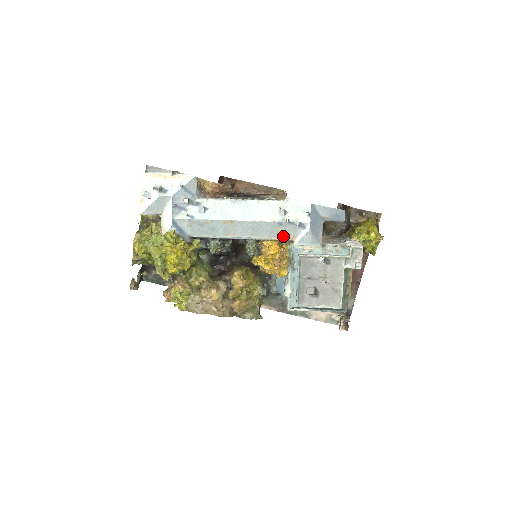
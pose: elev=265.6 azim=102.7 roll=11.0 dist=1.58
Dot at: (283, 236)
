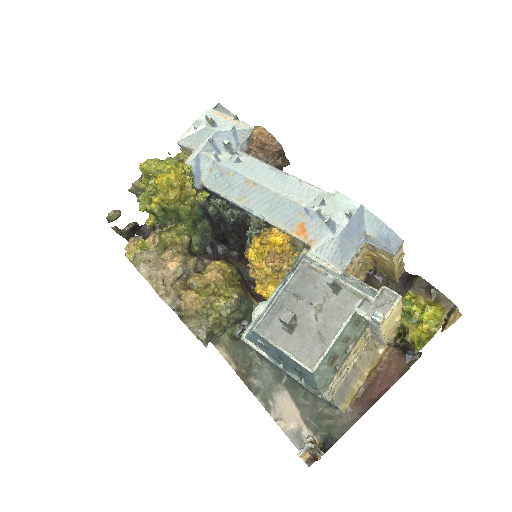
Dot at: (301, 233)
